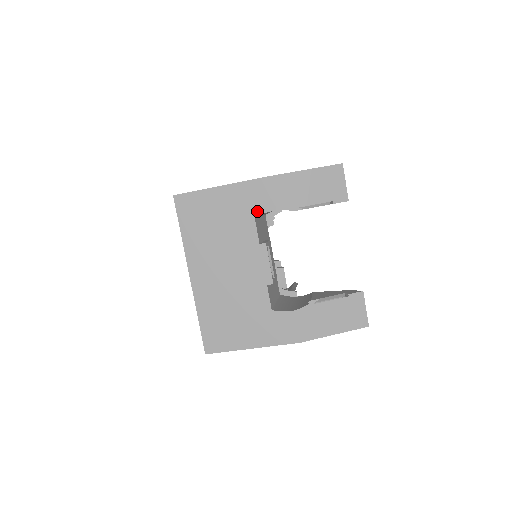
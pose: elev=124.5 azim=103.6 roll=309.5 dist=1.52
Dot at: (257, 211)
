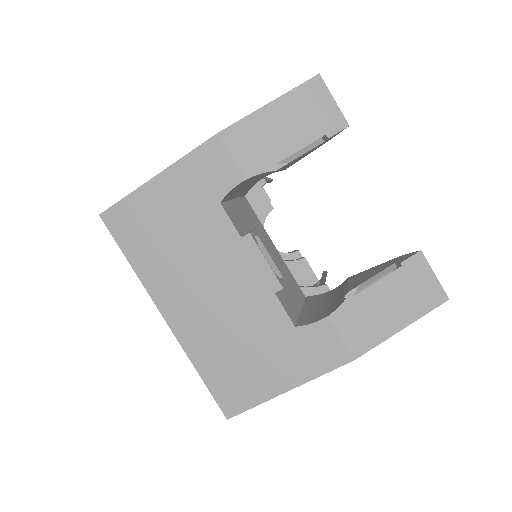
Dot at: (219, 191)
